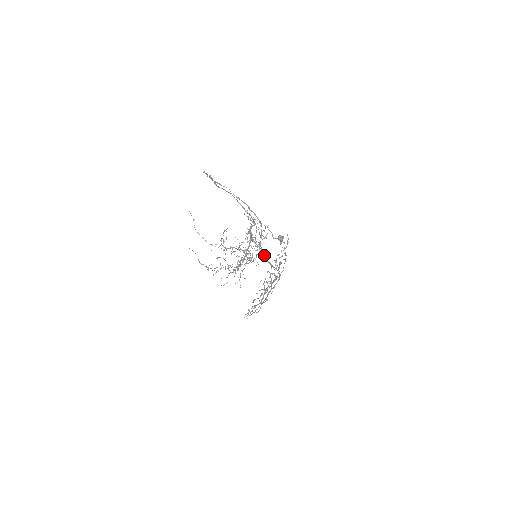
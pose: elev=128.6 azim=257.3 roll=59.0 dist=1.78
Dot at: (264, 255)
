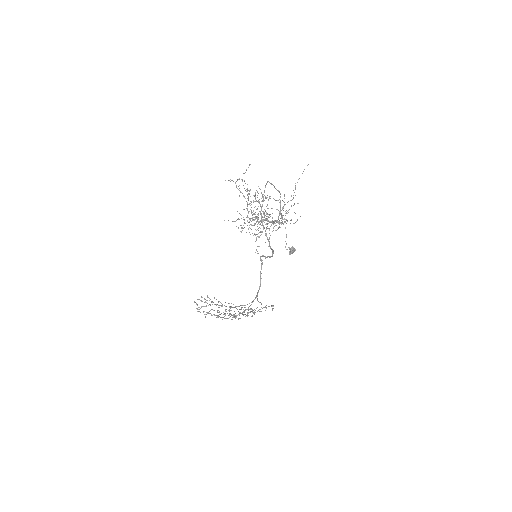
Dot at: occluded
